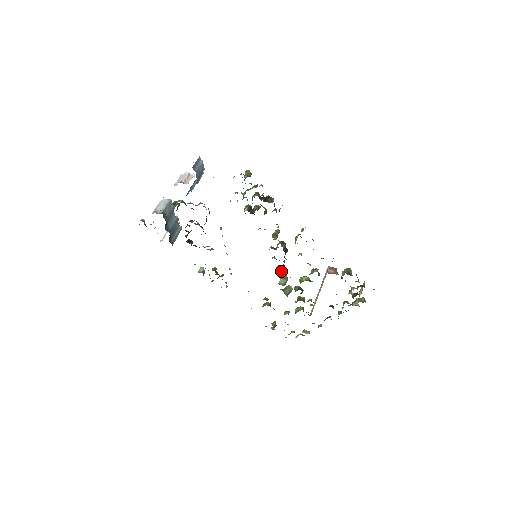
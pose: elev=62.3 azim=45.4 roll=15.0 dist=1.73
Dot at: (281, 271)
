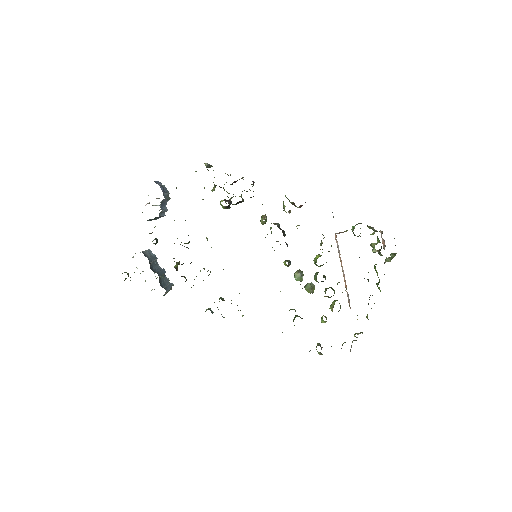
Dot at: (290, 263)
